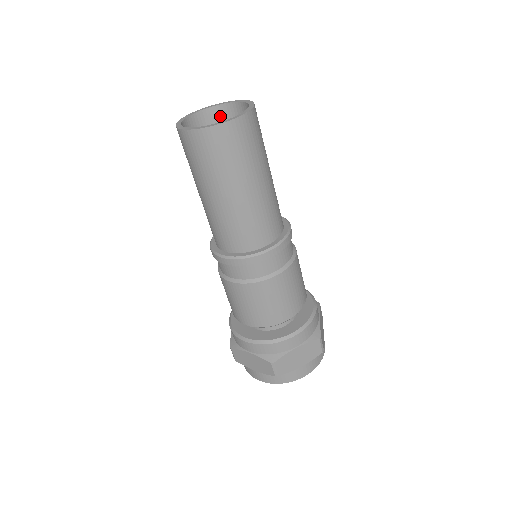
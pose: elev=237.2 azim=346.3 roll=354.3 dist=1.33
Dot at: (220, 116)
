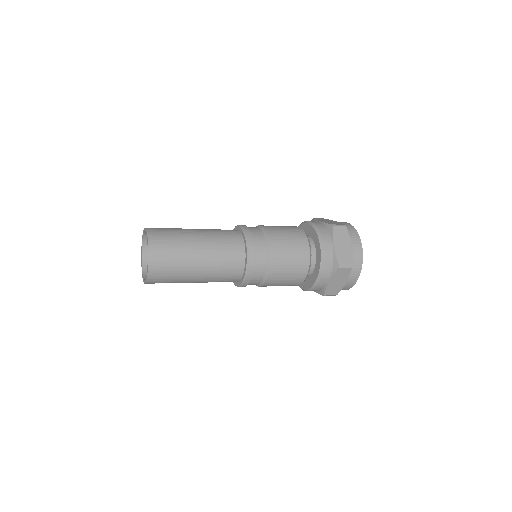
Dot at: occluded
